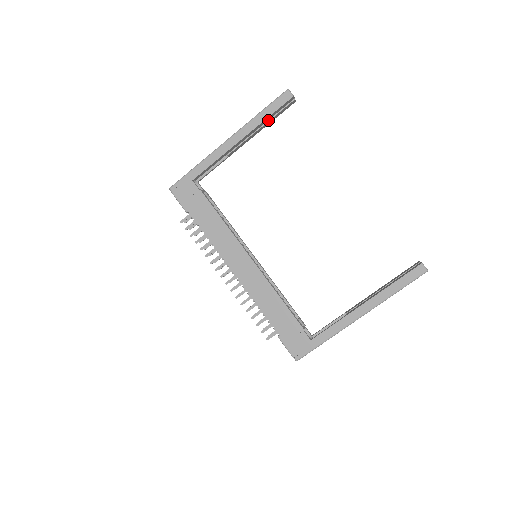
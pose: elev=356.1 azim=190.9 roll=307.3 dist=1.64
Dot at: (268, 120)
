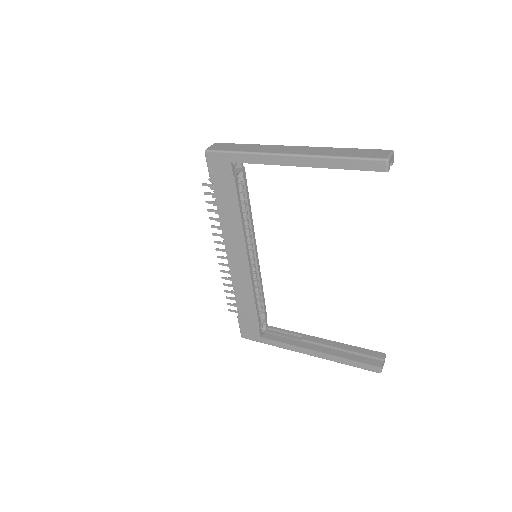
Dot at: occluded
